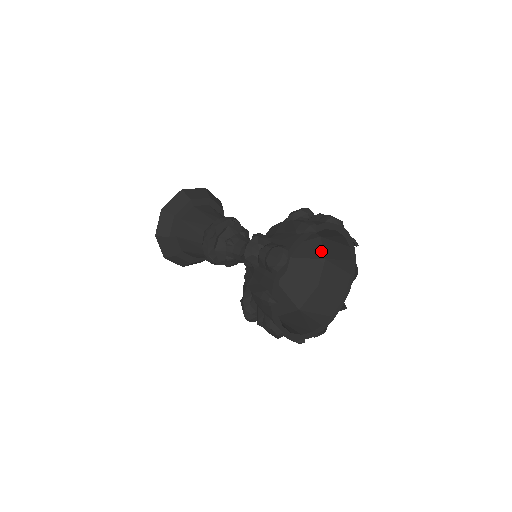
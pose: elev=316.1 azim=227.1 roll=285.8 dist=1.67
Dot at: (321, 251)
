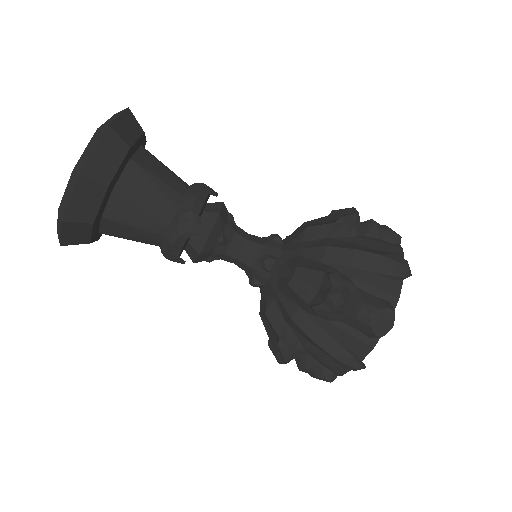
Dot at: occluded
